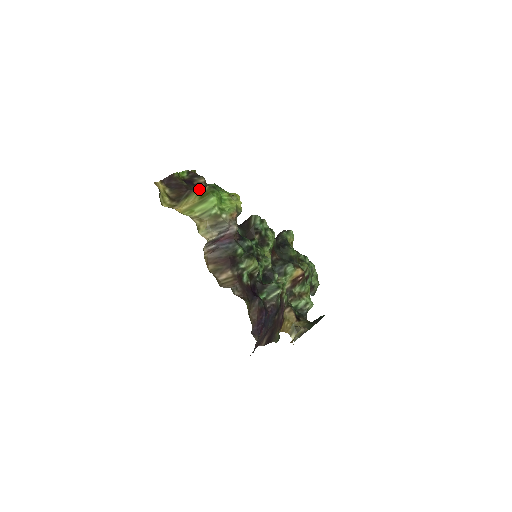
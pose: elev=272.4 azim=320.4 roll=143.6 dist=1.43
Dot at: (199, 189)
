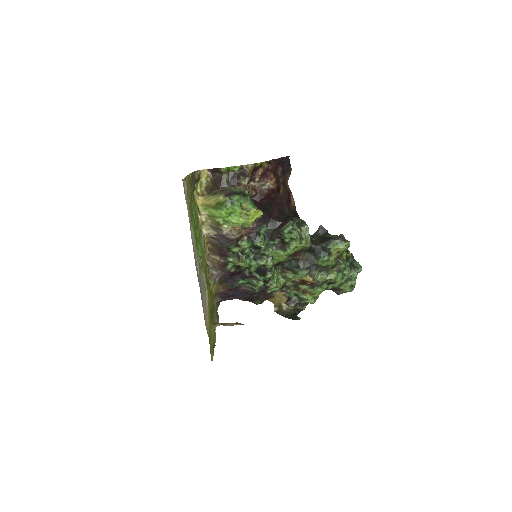
Dot at: (224, 194)
